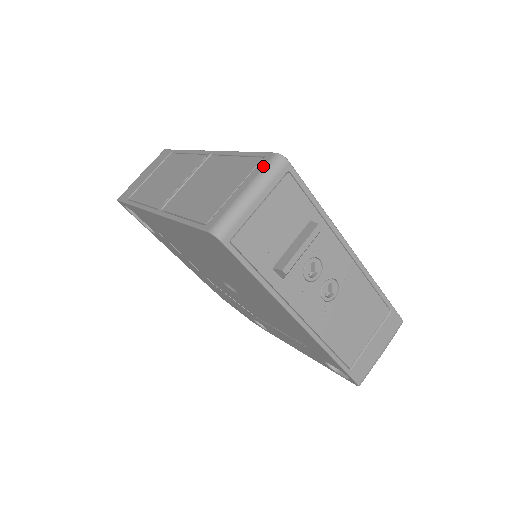
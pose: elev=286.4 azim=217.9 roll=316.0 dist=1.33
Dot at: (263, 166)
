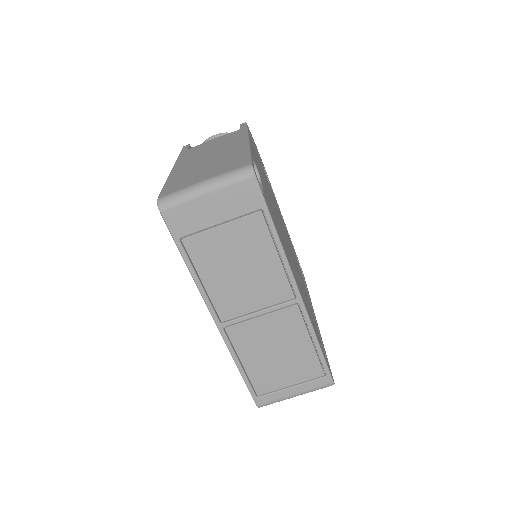
Dot at: (319, 387)
